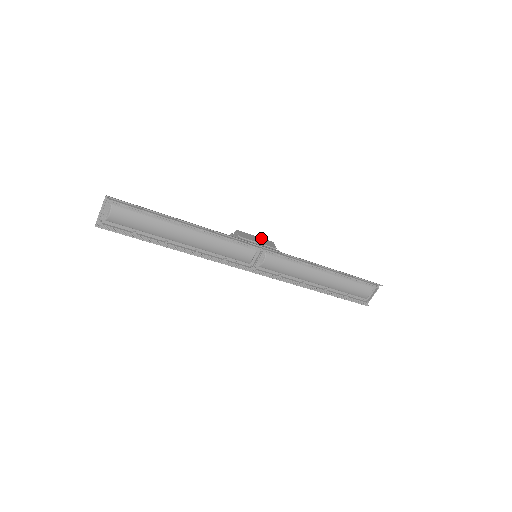
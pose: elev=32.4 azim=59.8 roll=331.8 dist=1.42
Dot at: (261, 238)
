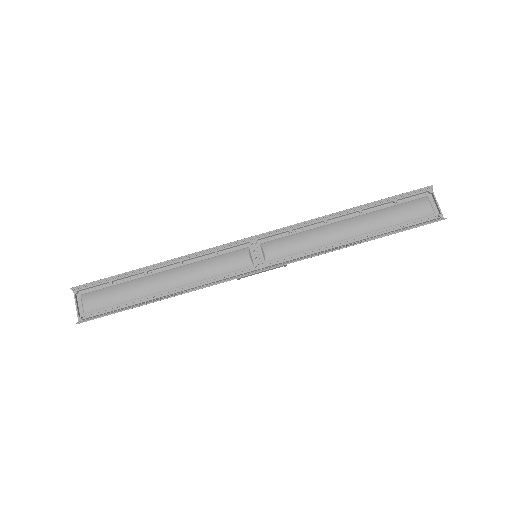
Dot at: occluded
